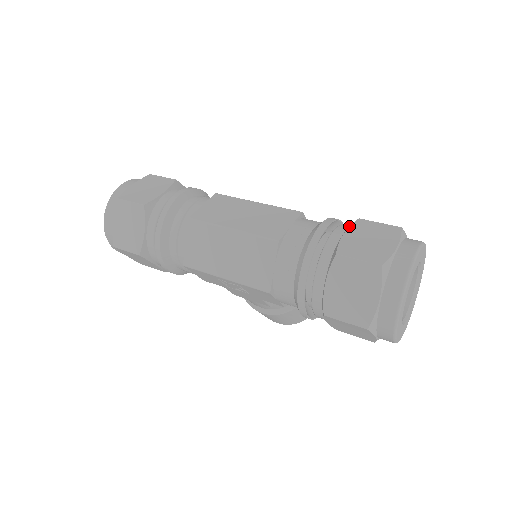
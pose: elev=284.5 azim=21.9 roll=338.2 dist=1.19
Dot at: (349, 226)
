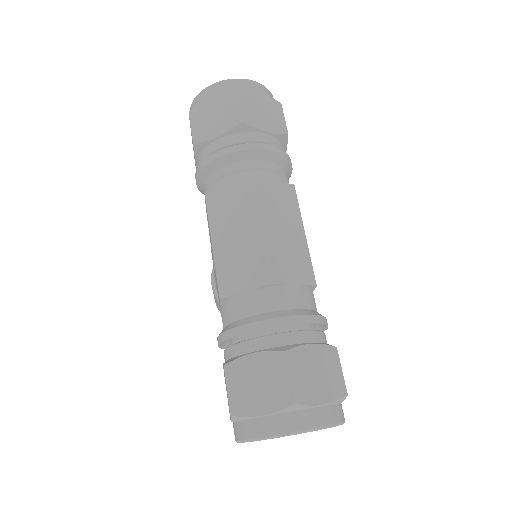
Dot at: (325, 341)
